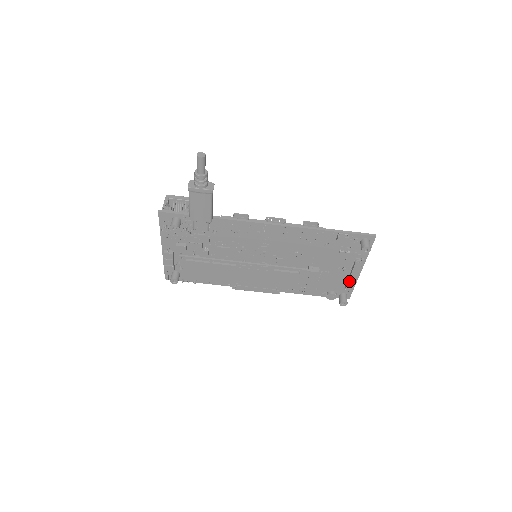
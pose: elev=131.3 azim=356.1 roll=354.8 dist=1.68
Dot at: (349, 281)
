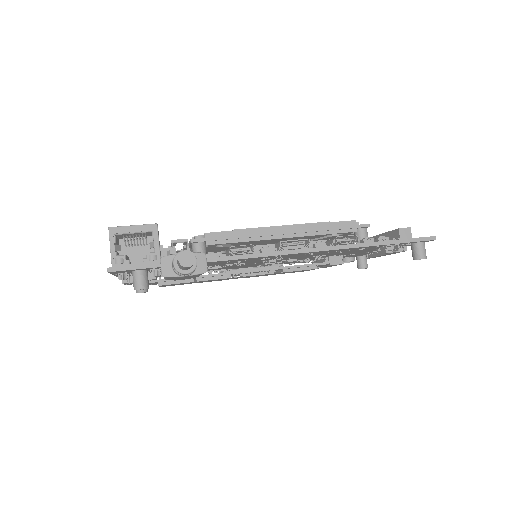
Dot at: (377, 256)
